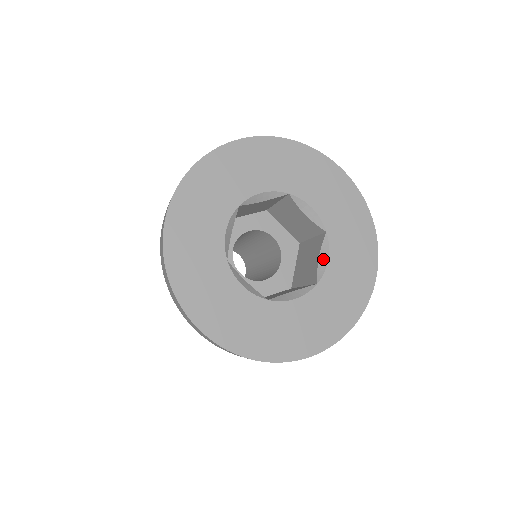
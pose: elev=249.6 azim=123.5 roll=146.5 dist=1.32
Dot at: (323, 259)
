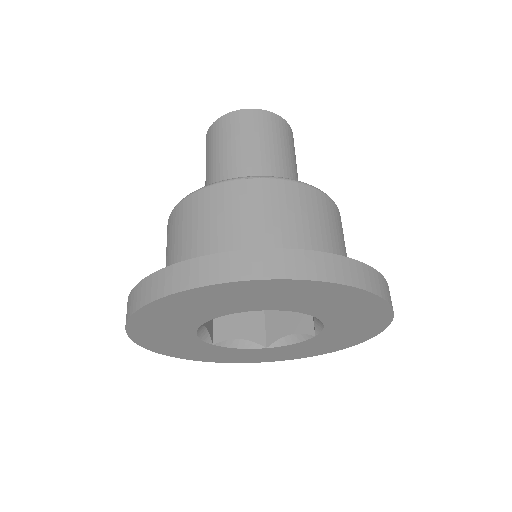
Dot at: (318, 323)
